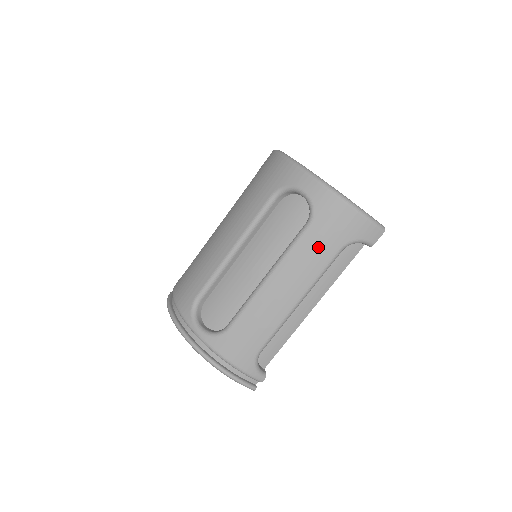
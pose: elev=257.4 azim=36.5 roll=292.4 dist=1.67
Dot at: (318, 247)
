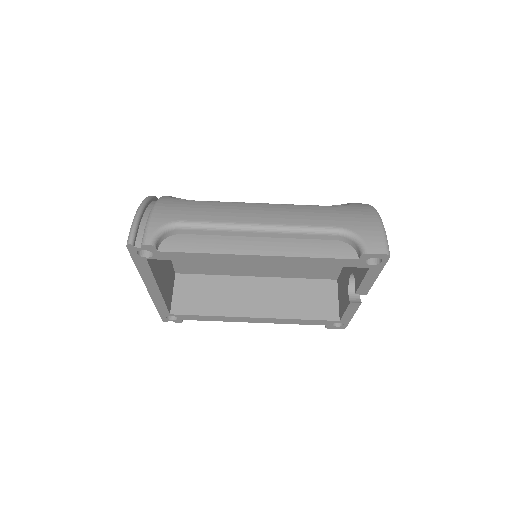
Dot at: (322, 214)
